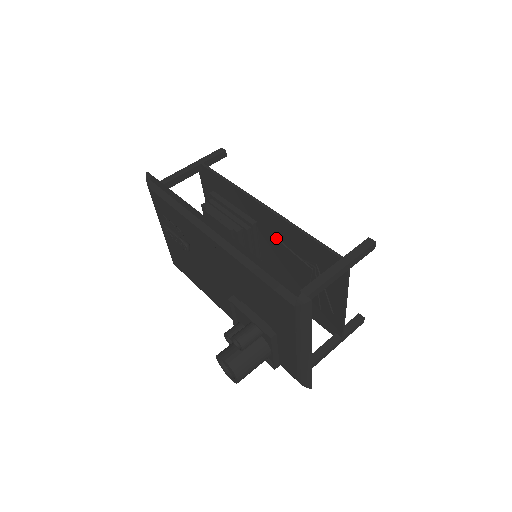
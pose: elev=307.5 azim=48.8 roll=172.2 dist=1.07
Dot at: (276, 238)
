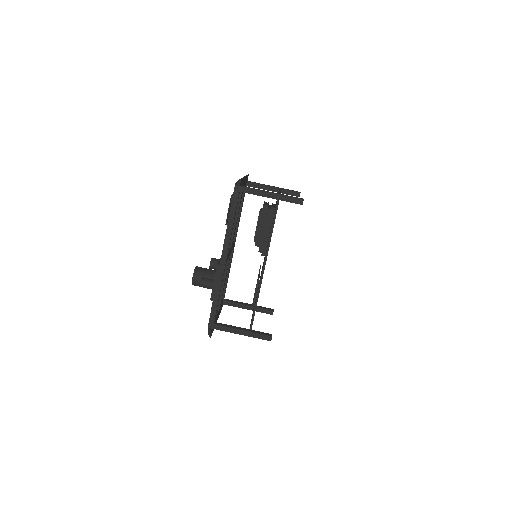
Dot at: occluded
